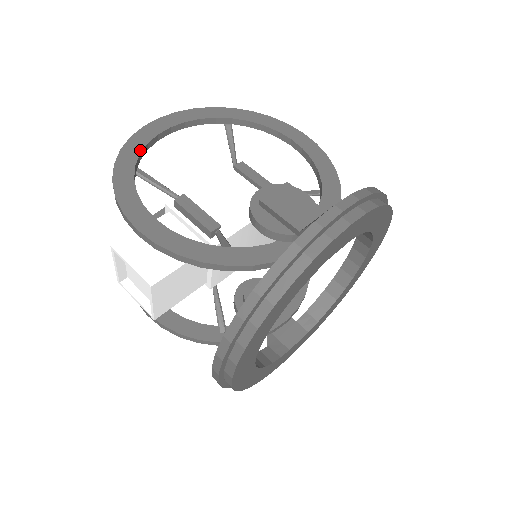
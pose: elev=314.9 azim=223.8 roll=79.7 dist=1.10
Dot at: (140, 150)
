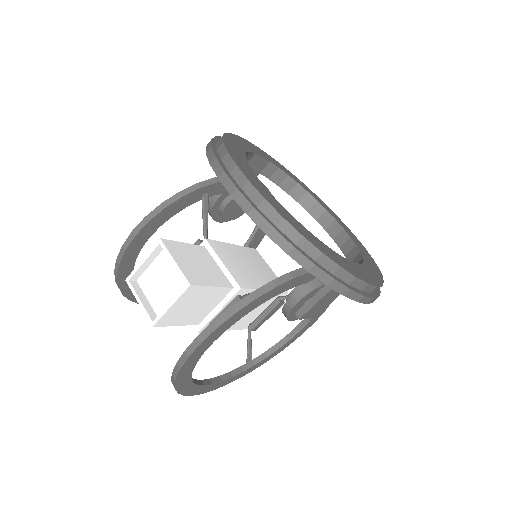
Dot at: occluded
